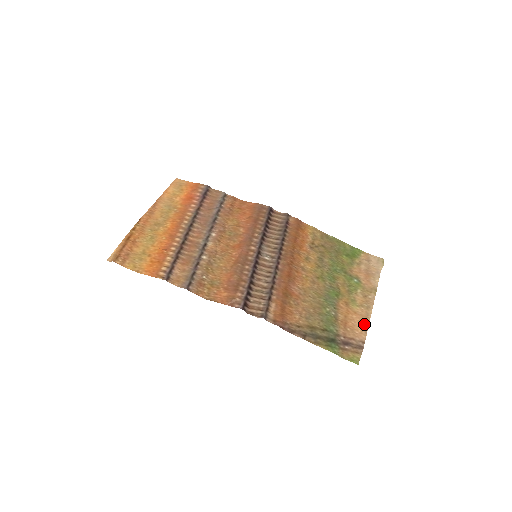
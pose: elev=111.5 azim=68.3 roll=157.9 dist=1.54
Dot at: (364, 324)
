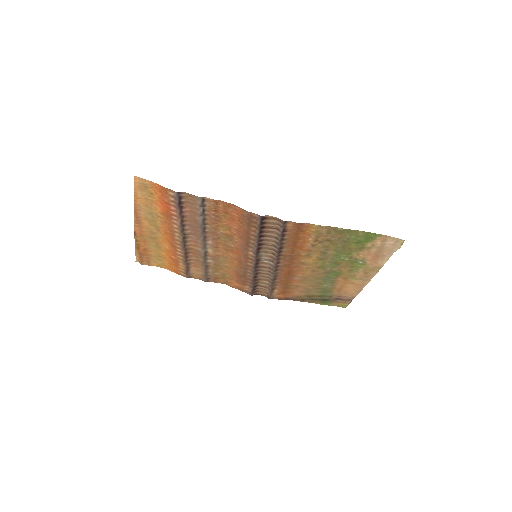
Dot at: (358, 289)
